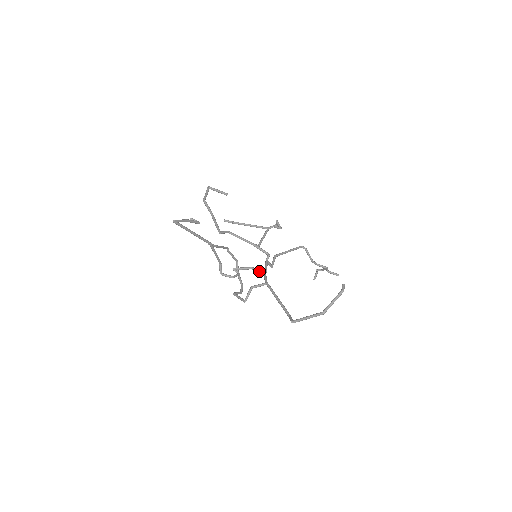
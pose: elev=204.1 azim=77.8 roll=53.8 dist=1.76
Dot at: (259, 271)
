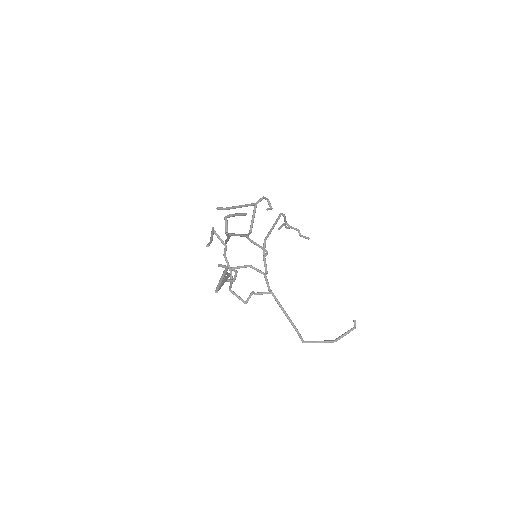
Dot at: (259, 272)
